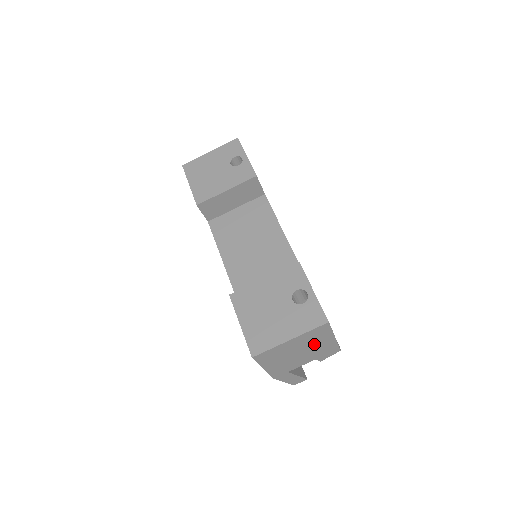
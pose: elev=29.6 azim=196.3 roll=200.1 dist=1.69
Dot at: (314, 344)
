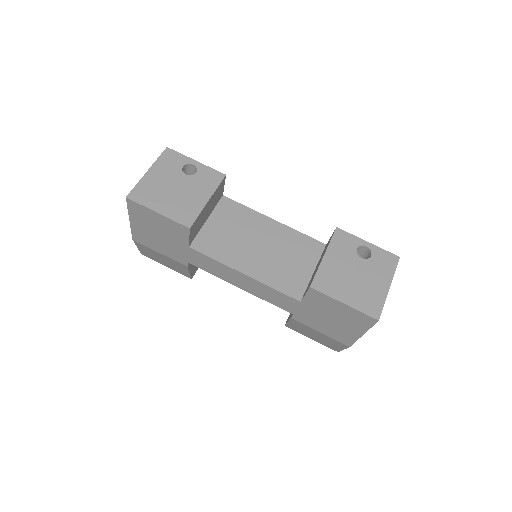
Dot at: occluded
